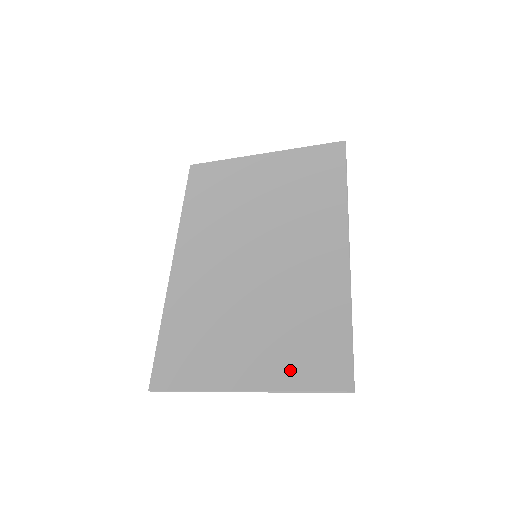
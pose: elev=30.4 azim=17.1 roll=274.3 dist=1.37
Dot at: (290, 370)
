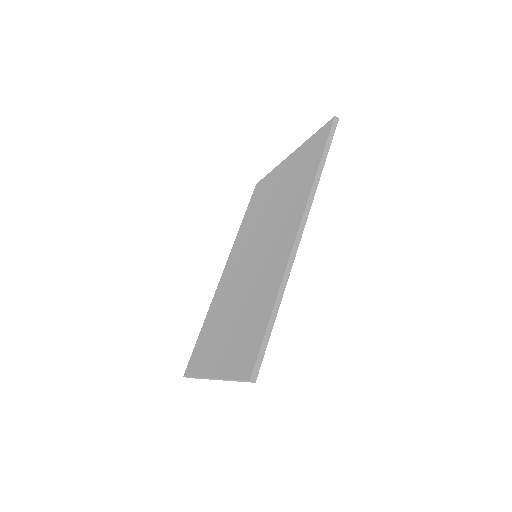
Dot at: (231, 360)
